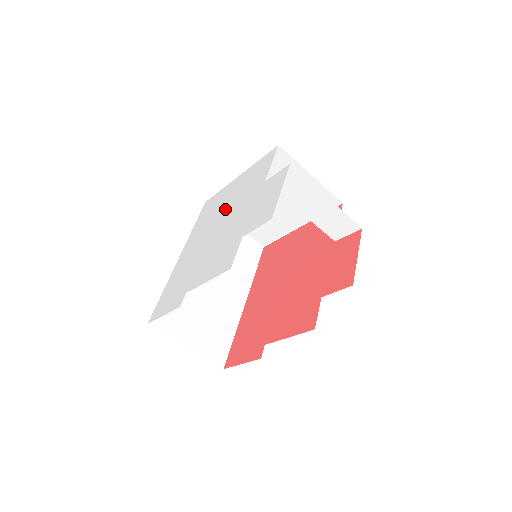
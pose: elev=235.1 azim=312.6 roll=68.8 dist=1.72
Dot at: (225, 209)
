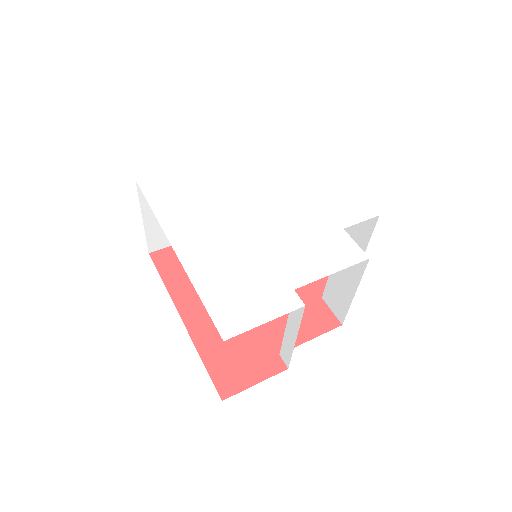
Dot at: (238, 196)
